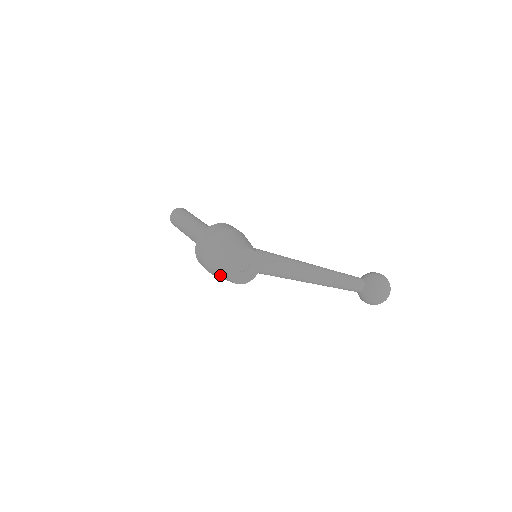
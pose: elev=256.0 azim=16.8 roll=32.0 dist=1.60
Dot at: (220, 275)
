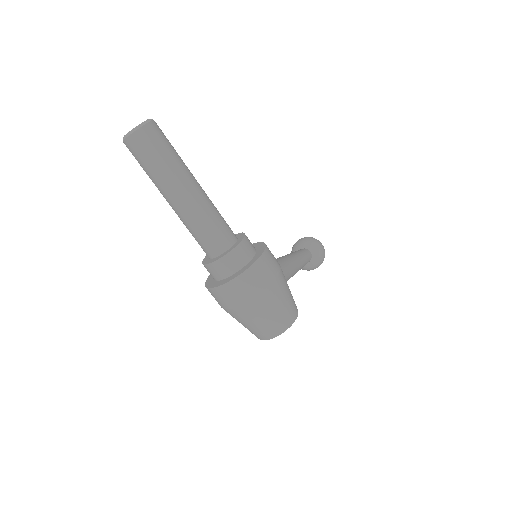
Dot at: (245, 327)
